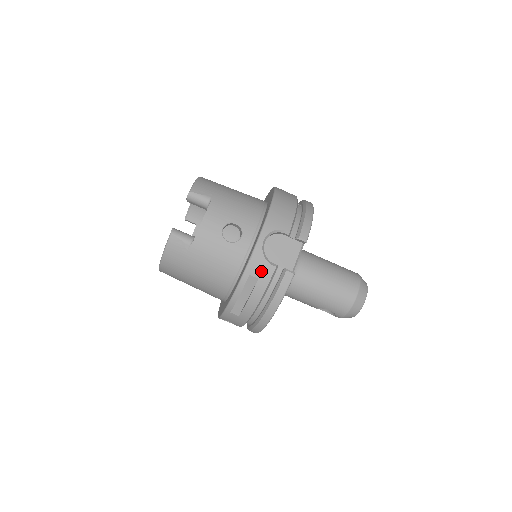
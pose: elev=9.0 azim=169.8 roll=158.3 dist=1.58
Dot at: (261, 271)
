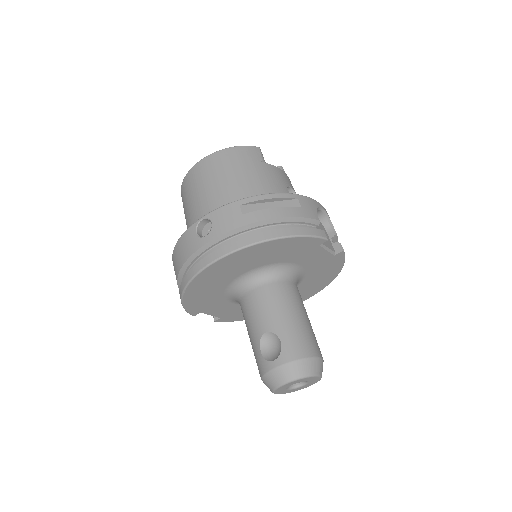
Dot at: (308, 208)
